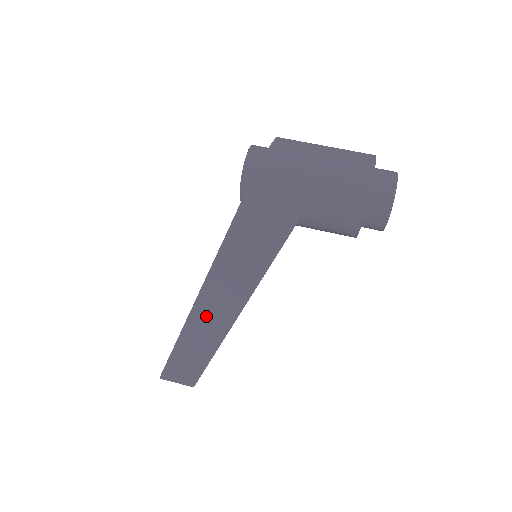
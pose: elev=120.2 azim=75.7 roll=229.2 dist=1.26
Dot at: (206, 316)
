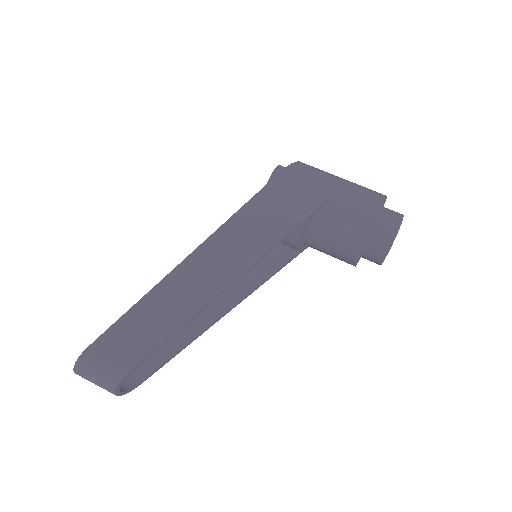
Dot at: (187, 281)
